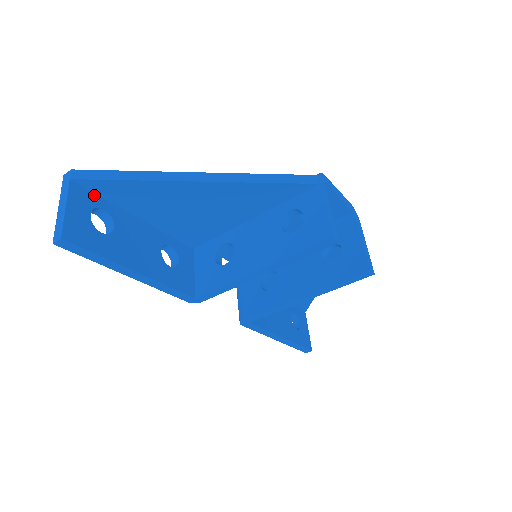
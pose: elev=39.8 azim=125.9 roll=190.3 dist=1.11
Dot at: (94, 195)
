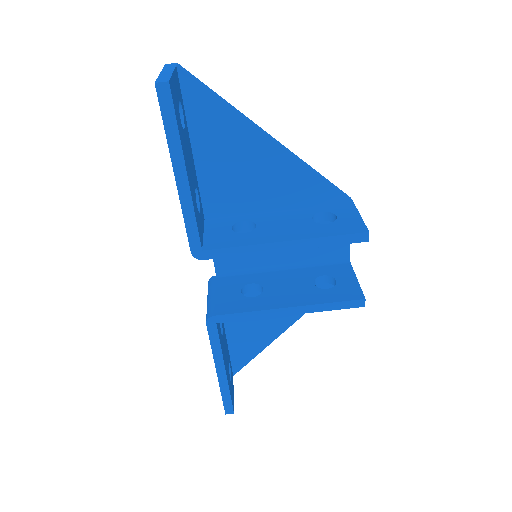
Dot at: (181, 95)
